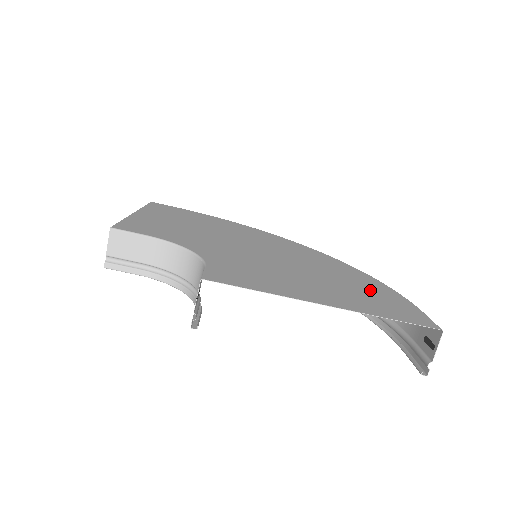
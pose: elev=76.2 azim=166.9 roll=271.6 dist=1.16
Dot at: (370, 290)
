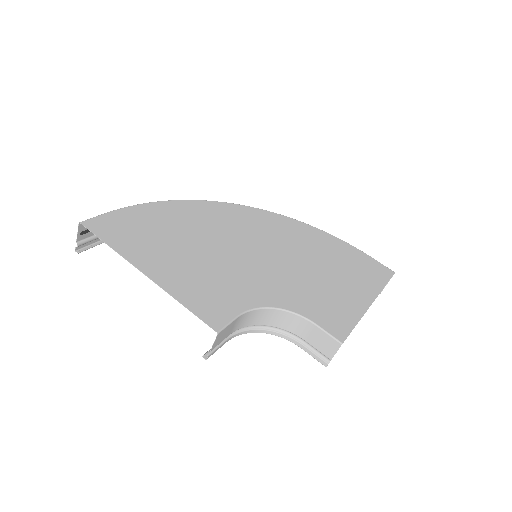
Dot at: (341, 253)
